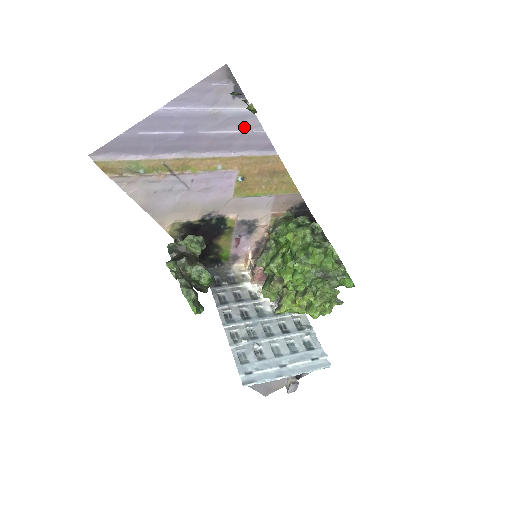
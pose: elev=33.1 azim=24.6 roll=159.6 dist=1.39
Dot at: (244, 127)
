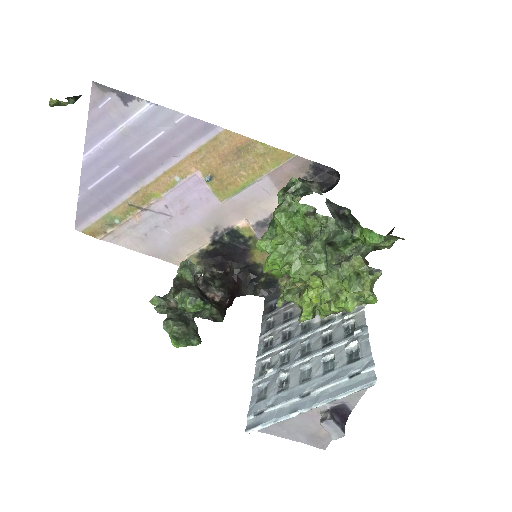
Dot at: (163, 125)
